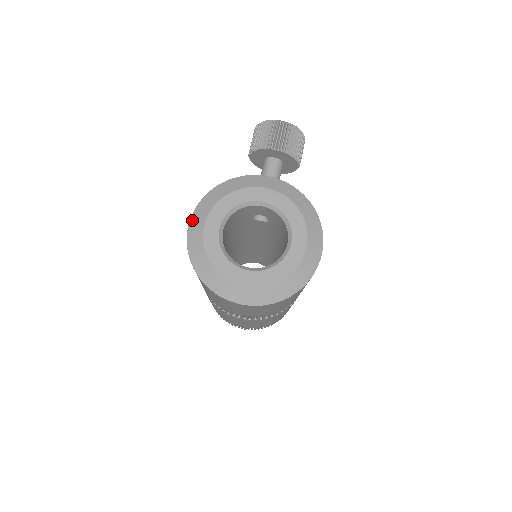
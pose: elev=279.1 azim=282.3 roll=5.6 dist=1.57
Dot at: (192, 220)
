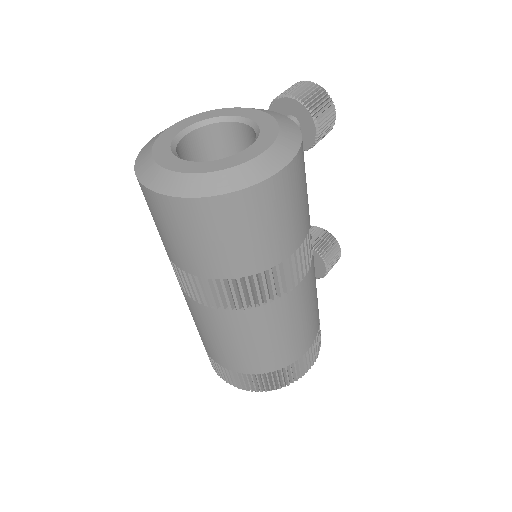
Dot at: occluded
